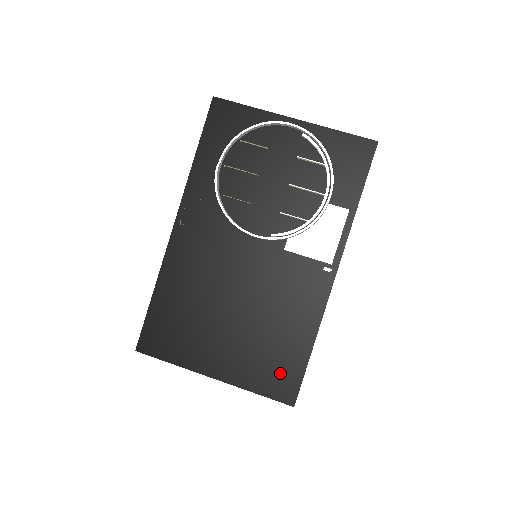
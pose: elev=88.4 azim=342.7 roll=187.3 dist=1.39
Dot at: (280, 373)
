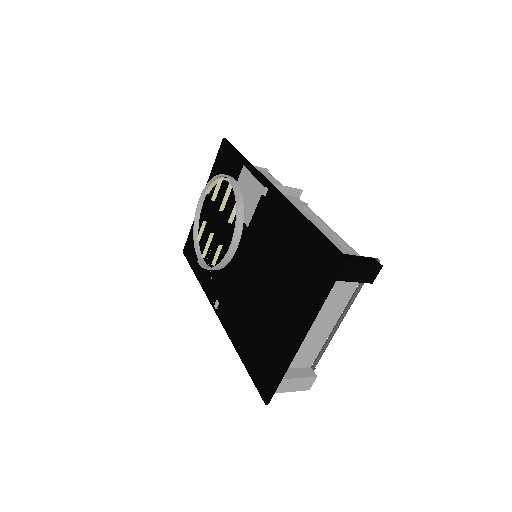
Dot at: (315, 263)
